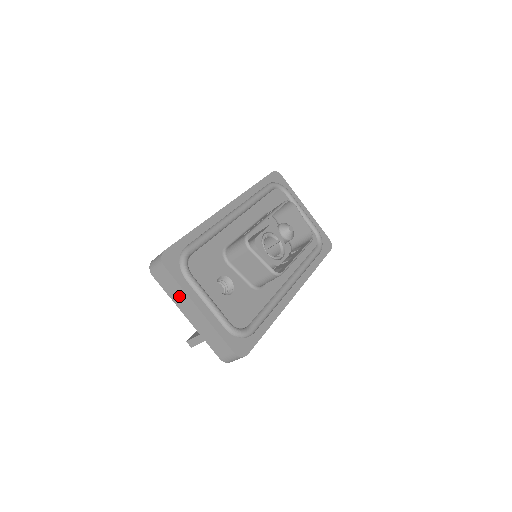
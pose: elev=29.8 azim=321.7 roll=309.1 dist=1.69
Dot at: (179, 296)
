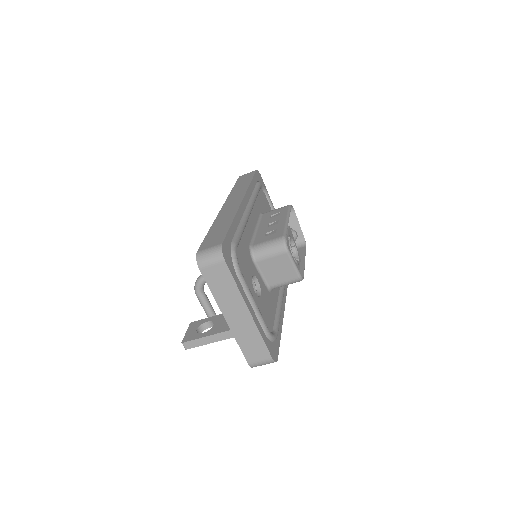
Dot at: (228, 295)
